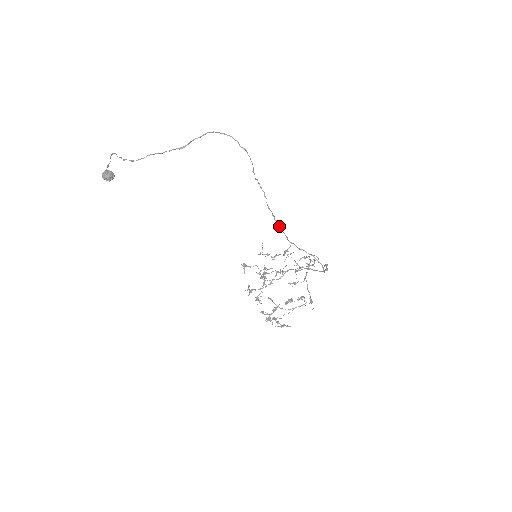
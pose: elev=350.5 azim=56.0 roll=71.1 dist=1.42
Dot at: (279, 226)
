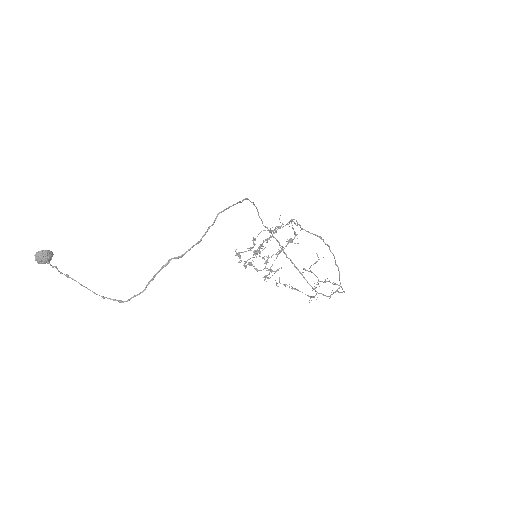
Dot at: (303, 277)
